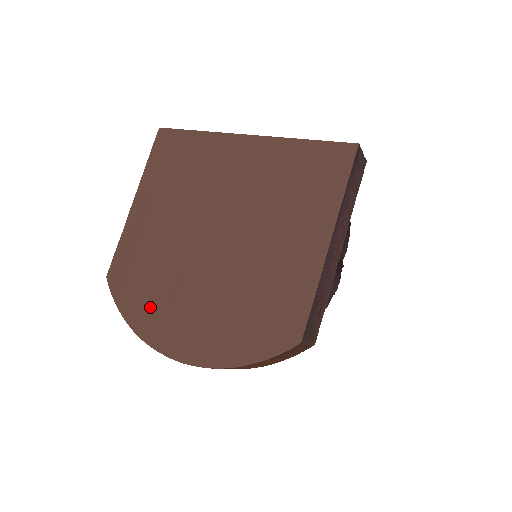
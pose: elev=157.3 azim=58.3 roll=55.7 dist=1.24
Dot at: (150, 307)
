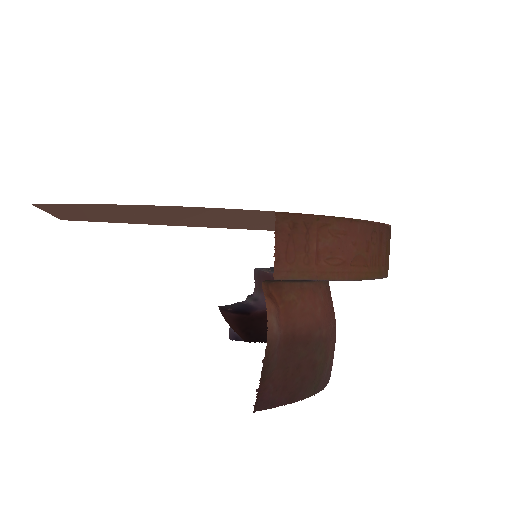
Dot at: (164, 210)
